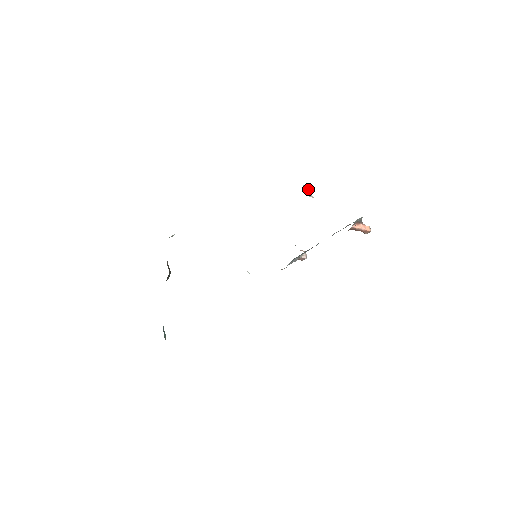
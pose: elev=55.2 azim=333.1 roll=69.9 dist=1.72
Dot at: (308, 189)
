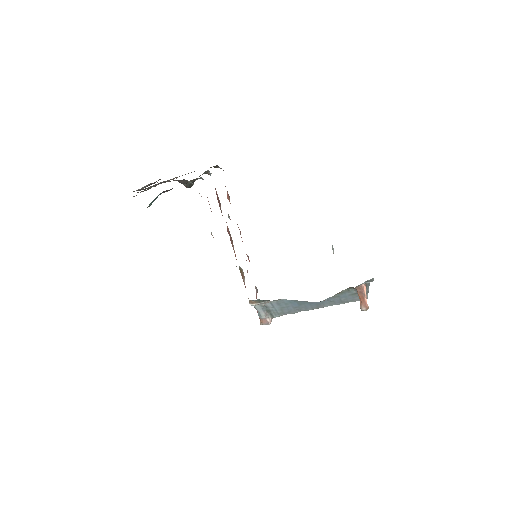
Dot at: occluded
